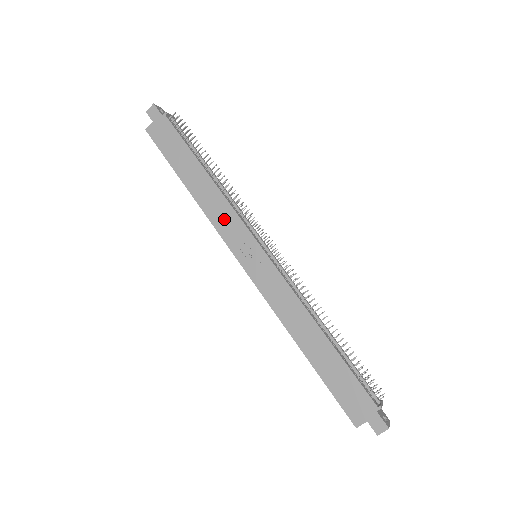
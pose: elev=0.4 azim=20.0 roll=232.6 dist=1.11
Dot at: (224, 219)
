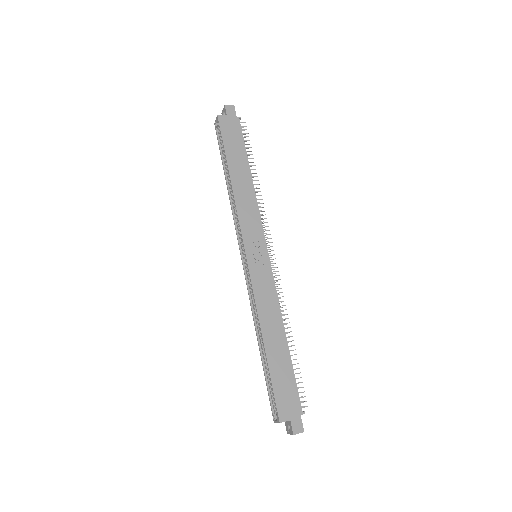
Dot at: (249, 215)
